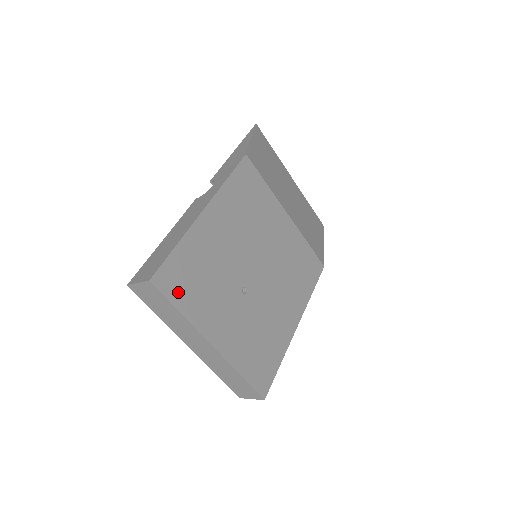
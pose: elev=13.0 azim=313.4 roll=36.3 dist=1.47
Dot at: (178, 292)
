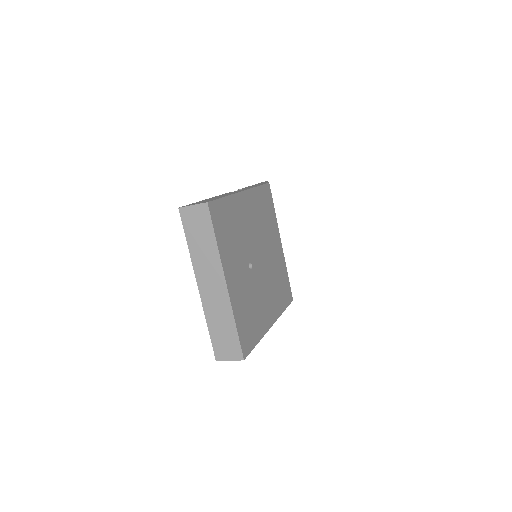
Dot at: (219, 226)
